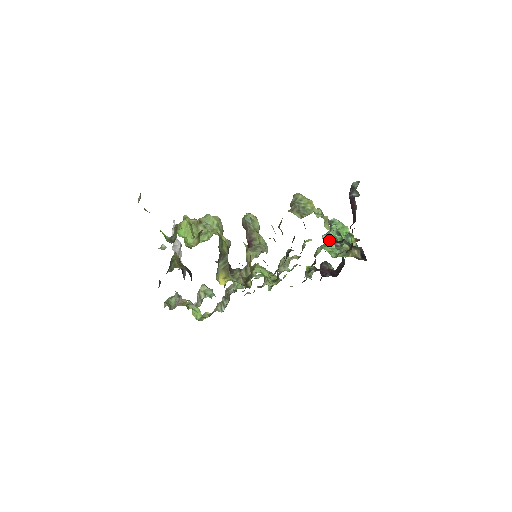
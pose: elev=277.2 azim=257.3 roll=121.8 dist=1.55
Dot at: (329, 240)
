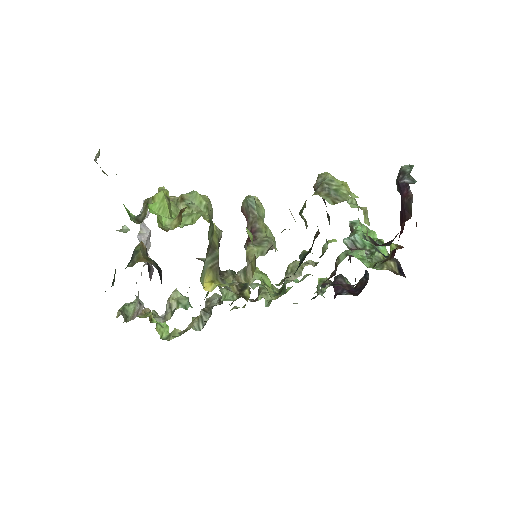
Dot at: (369, 241)
